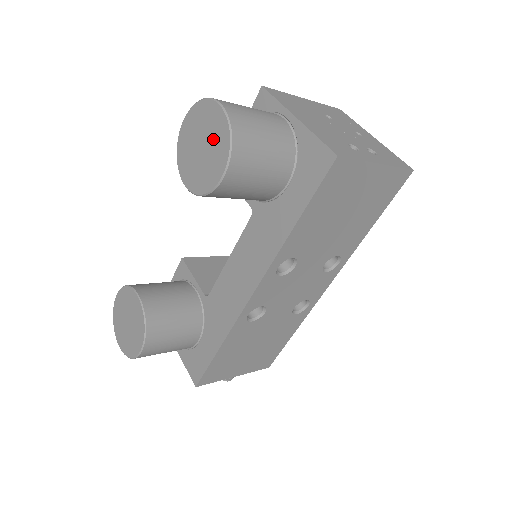
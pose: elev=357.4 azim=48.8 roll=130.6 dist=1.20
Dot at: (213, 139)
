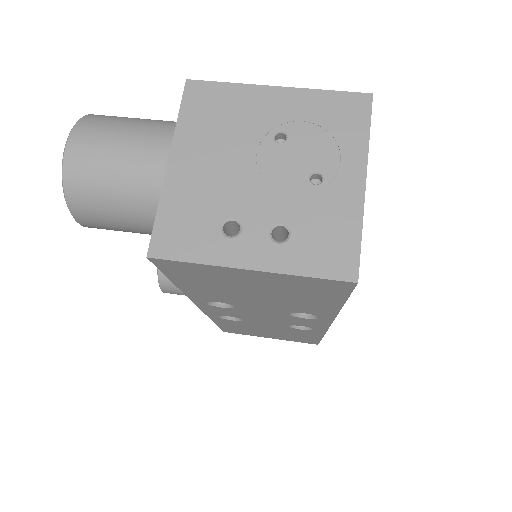
Dot at: occluded
